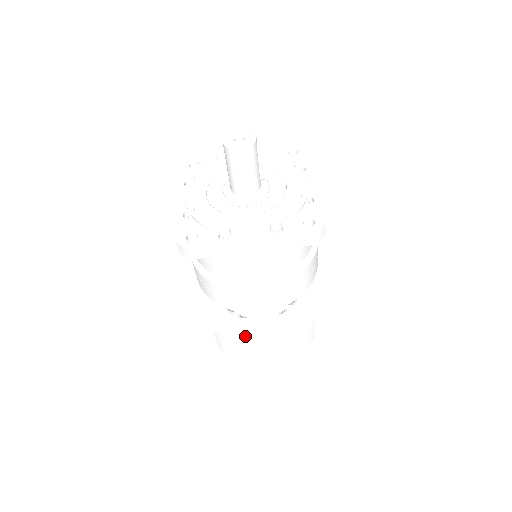
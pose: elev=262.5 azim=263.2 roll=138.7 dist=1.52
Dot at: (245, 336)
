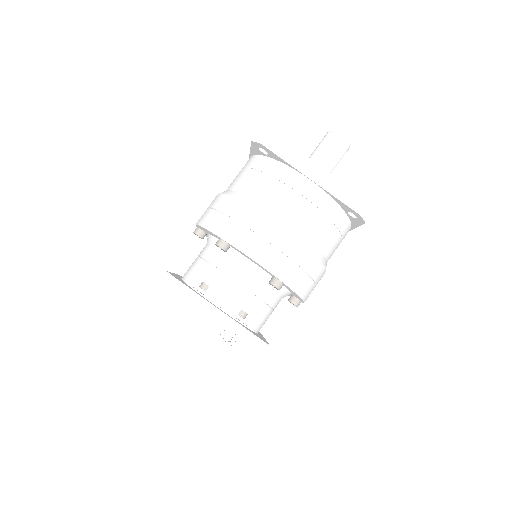
Dot at: (193, 299)
